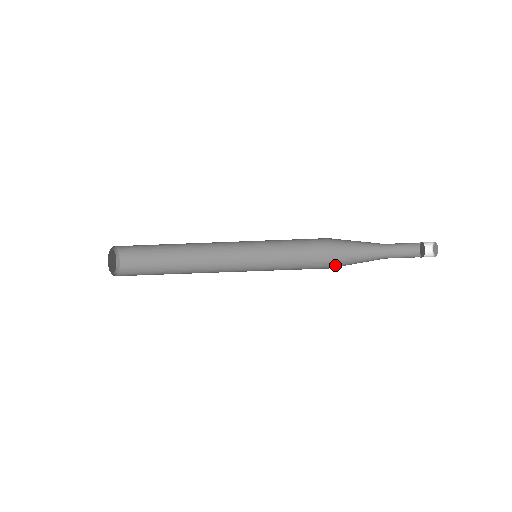
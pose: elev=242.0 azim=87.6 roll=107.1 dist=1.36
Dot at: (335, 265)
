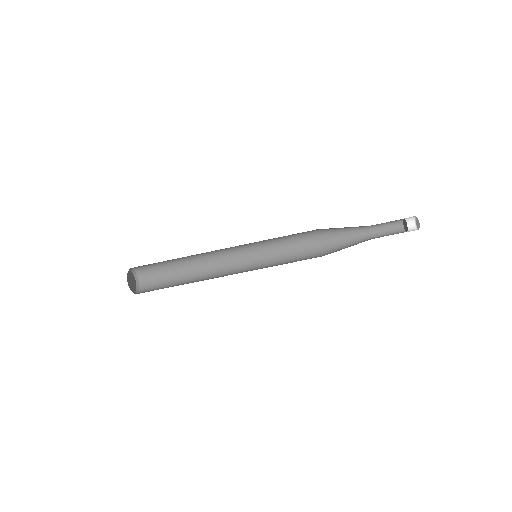
Dot at: (329, 253)
